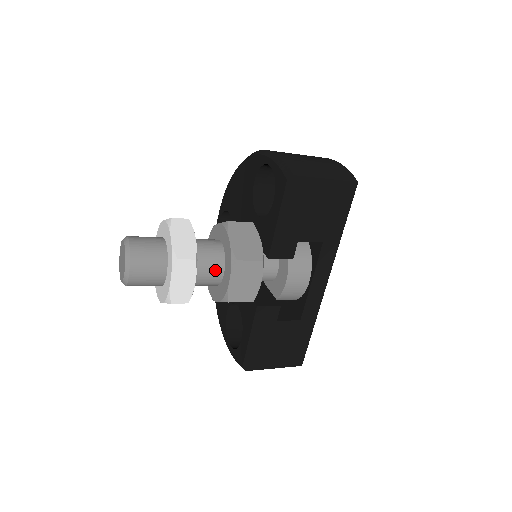
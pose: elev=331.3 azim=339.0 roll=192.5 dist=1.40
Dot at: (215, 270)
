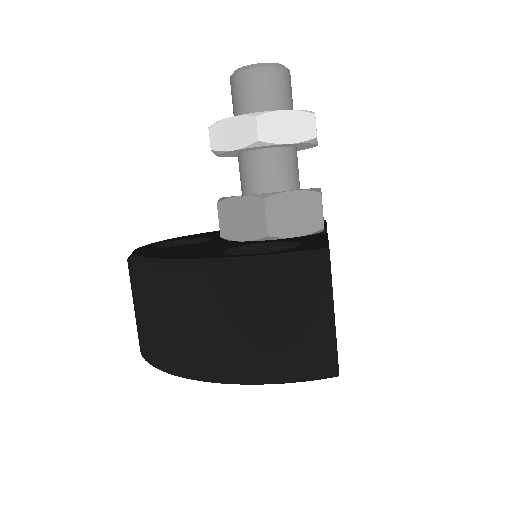
Dot at: occluded
